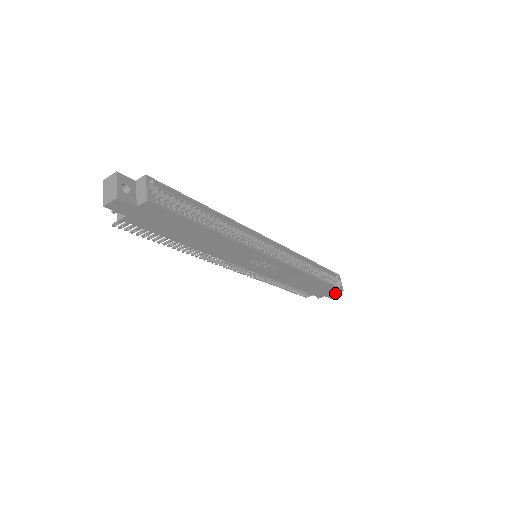
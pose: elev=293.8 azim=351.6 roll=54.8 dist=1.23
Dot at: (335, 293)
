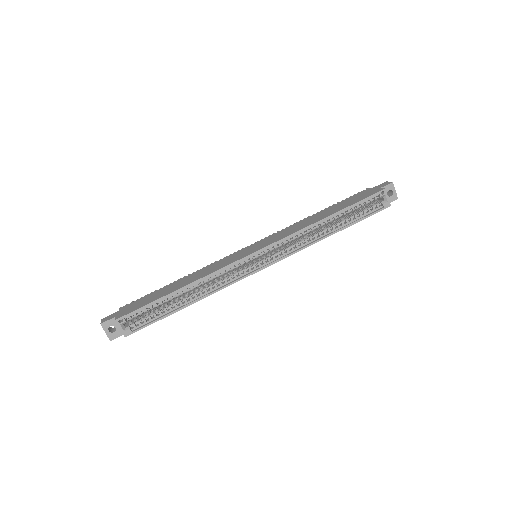
Dot at: occluded
